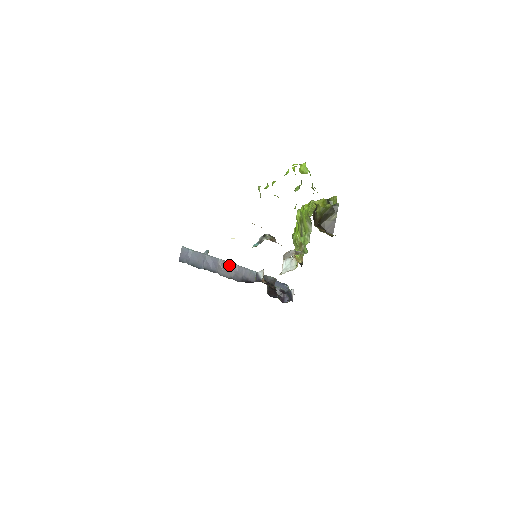
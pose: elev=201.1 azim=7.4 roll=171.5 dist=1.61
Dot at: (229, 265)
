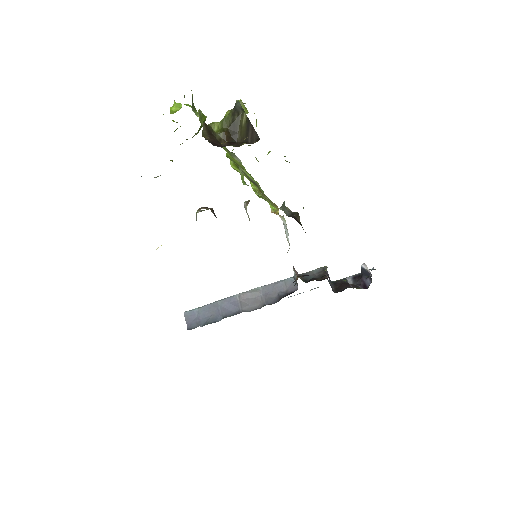
Dot at: (253, 293)
